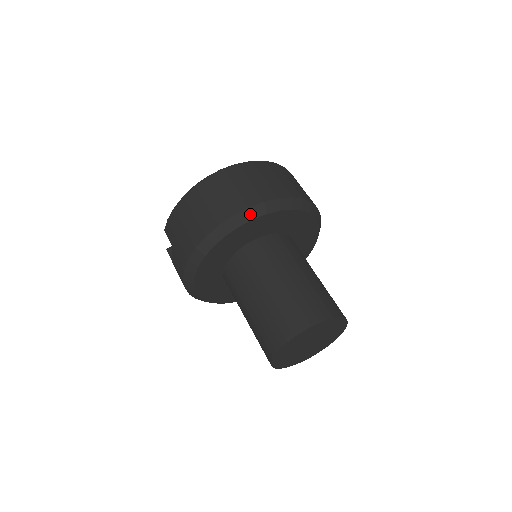
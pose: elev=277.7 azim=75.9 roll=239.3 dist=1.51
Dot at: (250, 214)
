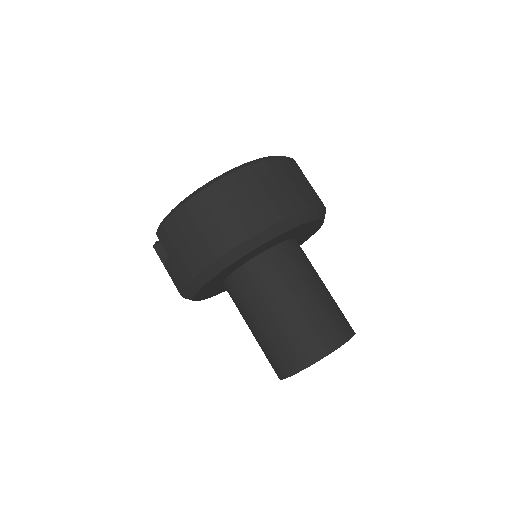
Dot at: (268, 235)
